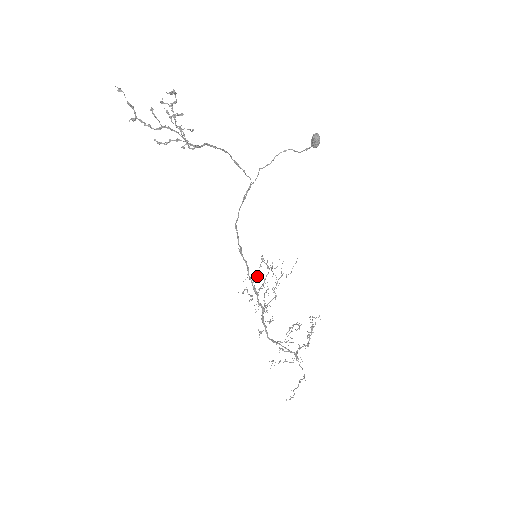
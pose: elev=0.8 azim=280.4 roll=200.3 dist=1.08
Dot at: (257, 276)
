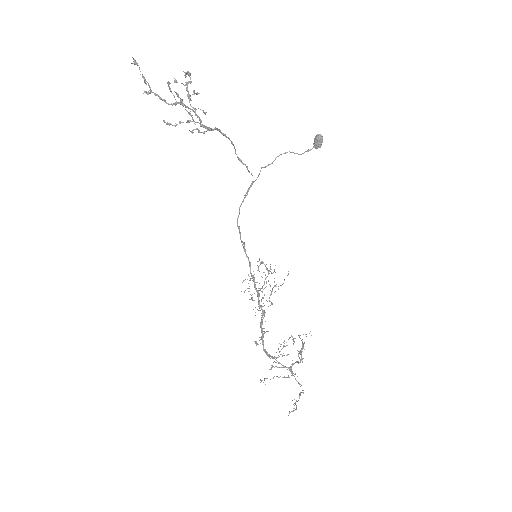
Dot at: occluded
